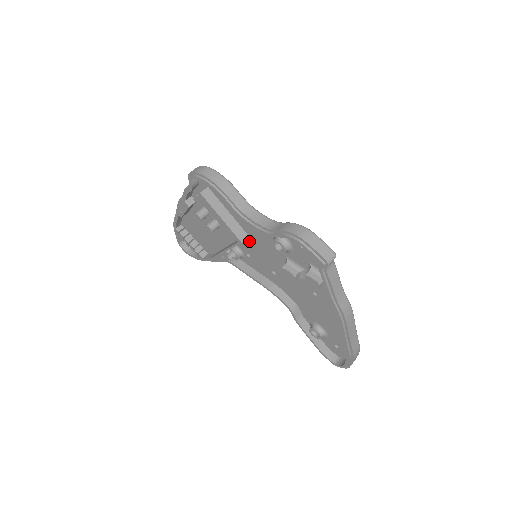
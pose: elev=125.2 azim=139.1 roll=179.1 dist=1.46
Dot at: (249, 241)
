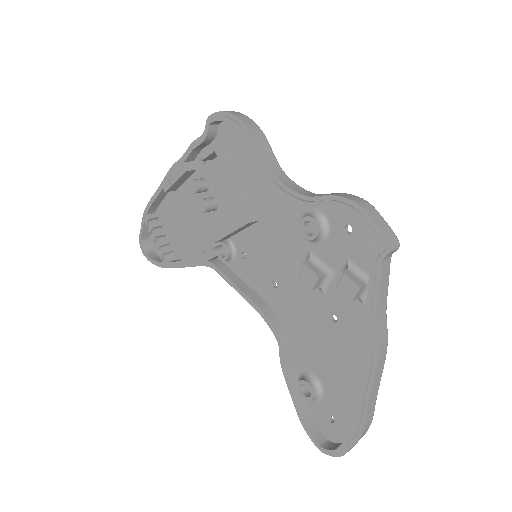
Dot at: (256, 230)
